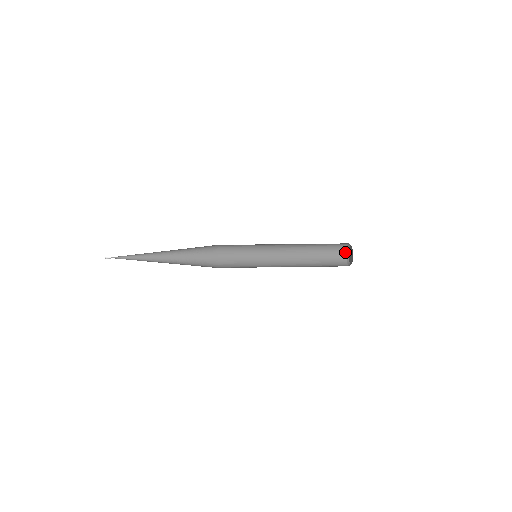
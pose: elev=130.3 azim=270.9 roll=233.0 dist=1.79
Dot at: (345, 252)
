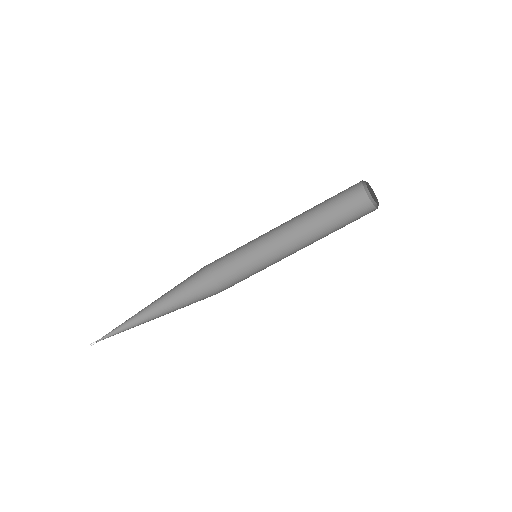
Dot at: (362, 188)
